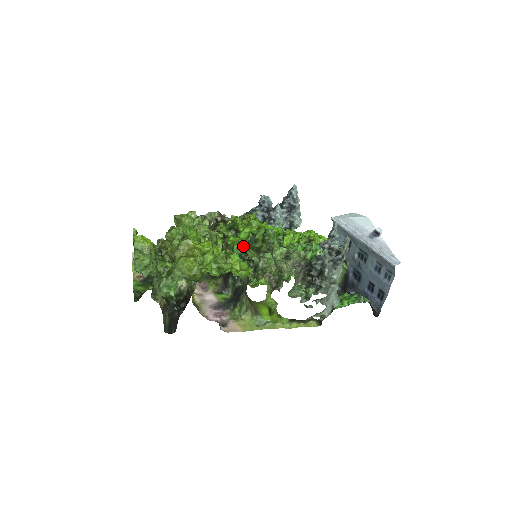
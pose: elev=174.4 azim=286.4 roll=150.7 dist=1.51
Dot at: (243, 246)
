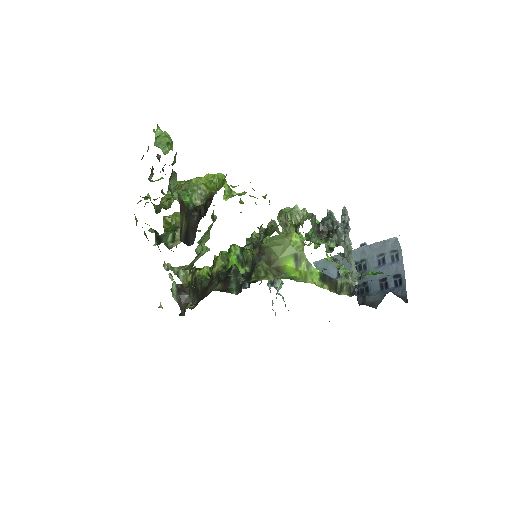
Dot at: (240, 248)
